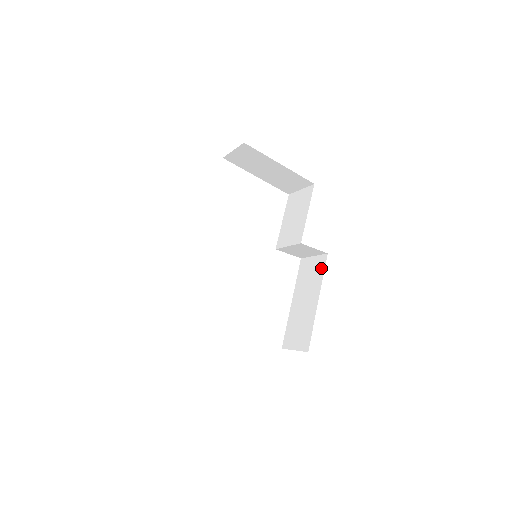
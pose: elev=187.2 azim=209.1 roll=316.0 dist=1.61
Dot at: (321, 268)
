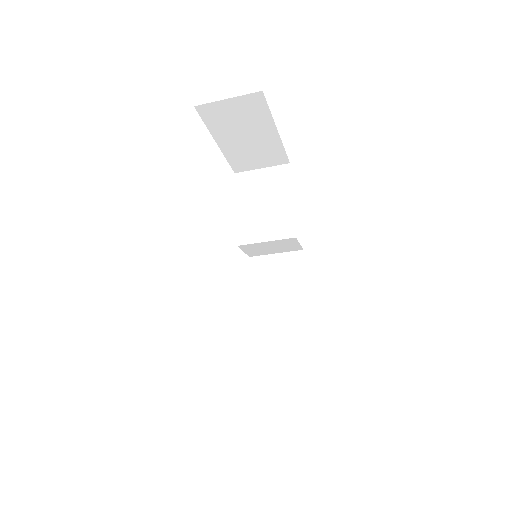
Dot at: (298, 268)
